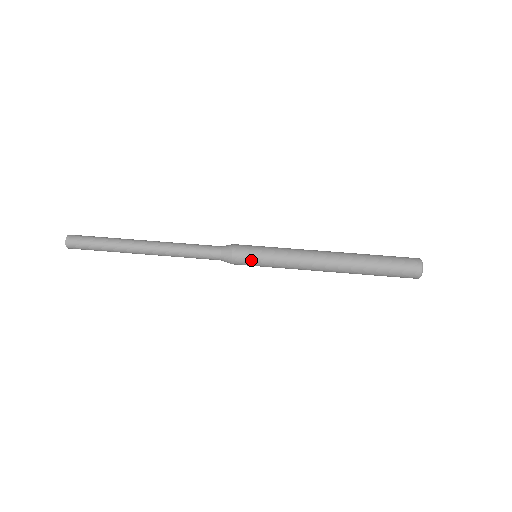
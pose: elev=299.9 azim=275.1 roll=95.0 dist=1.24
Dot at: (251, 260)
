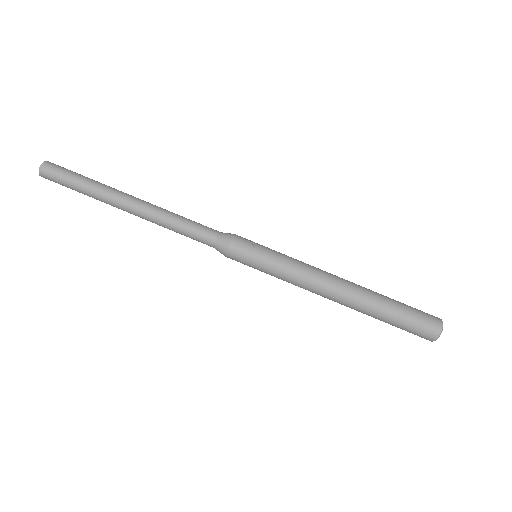
Dot at: (247, 265)
